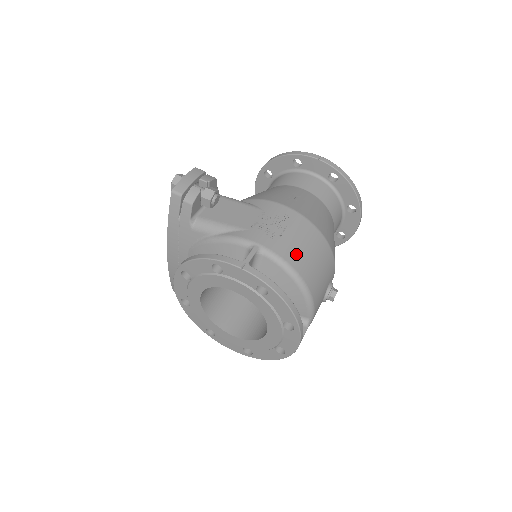
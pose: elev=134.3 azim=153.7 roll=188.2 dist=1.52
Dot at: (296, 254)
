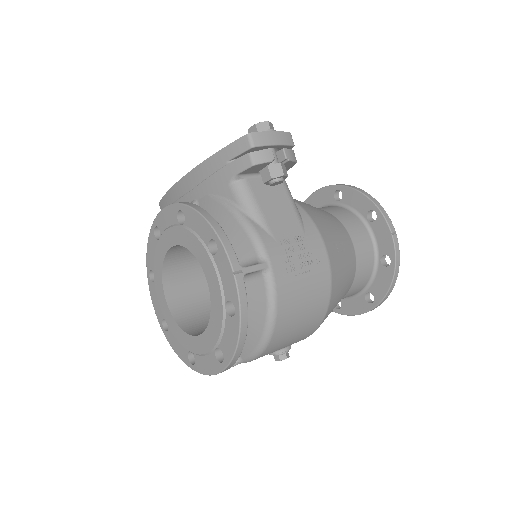
Dot at: (291, 304)
